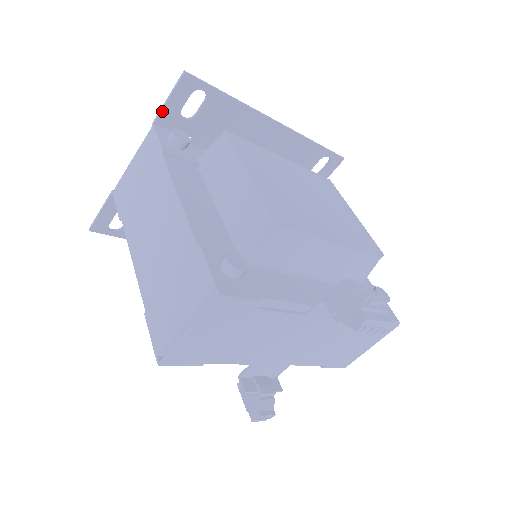
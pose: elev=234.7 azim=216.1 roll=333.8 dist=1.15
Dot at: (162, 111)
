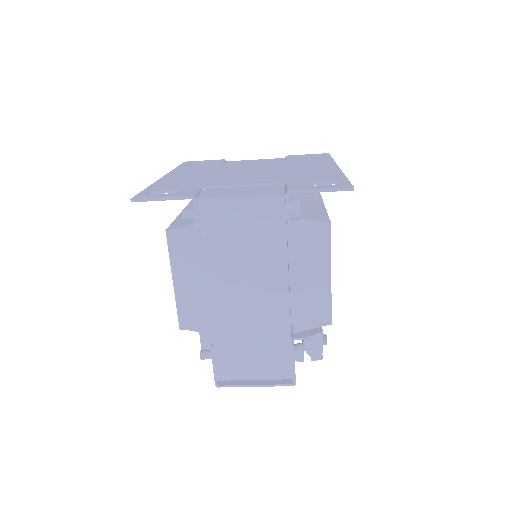
Dot at: (306, 192)
